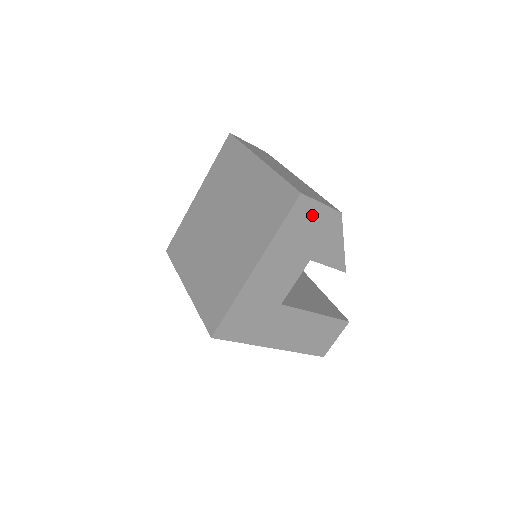
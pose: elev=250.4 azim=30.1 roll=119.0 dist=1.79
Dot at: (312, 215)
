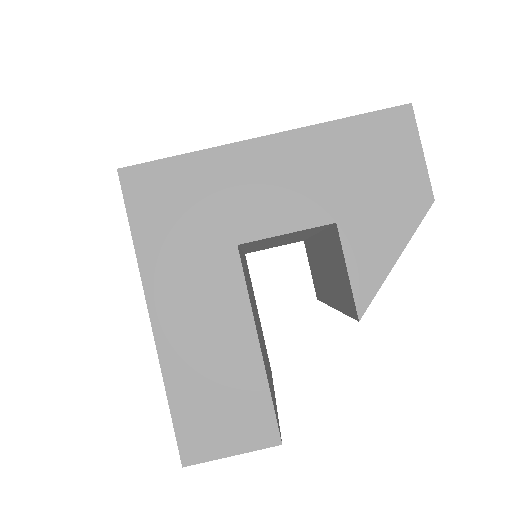
Dot at: (397, 153)
